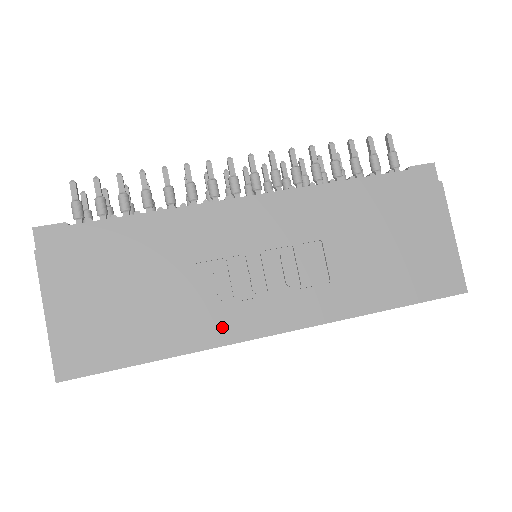
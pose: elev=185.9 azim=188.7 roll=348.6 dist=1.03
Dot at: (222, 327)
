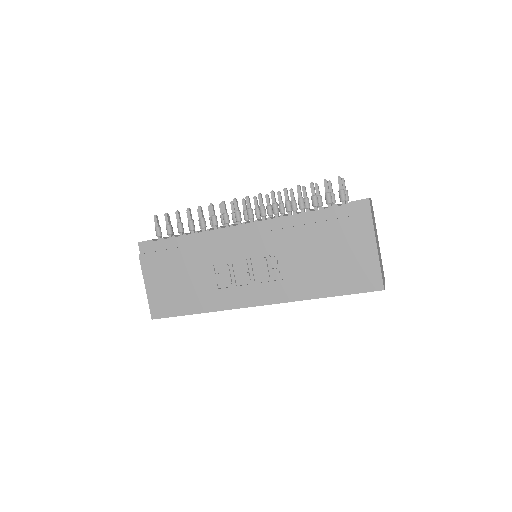
Dot at: (228, 300)
